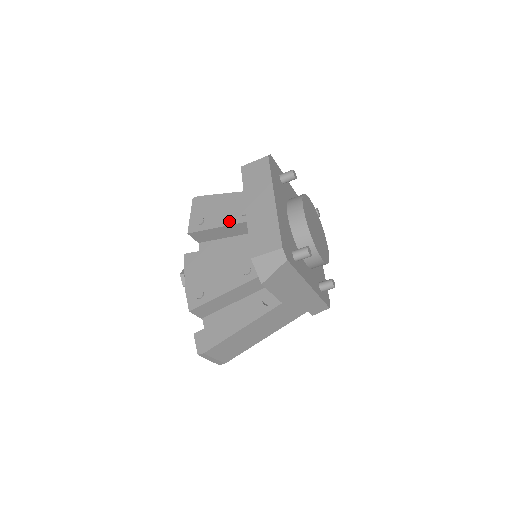
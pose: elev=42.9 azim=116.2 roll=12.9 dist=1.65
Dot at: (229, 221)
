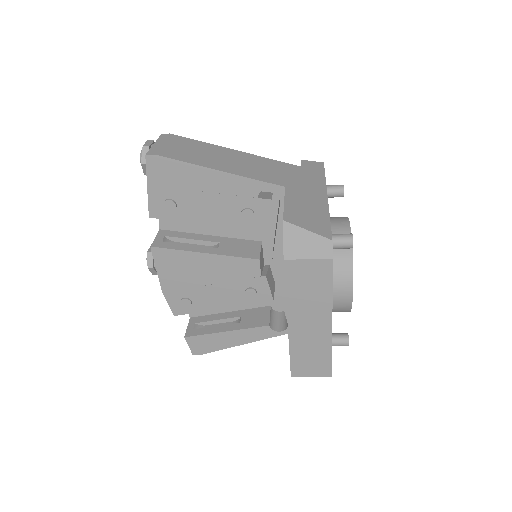
Dot at: (222, 220)
